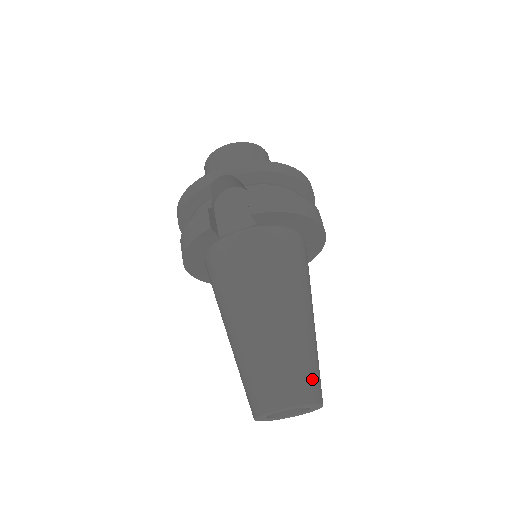
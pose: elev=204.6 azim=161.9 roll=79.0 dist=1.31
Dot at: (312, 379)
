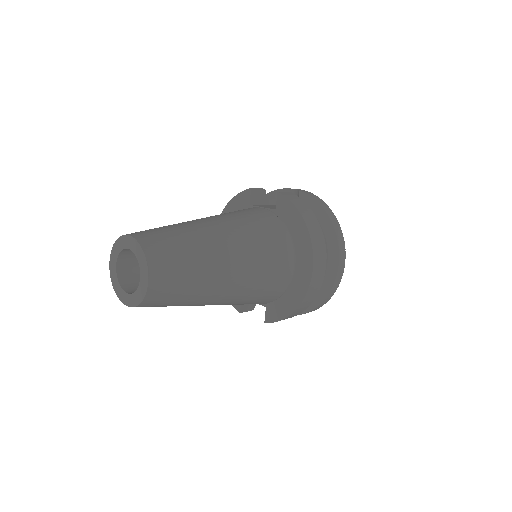
Dot at: (169, 258)
